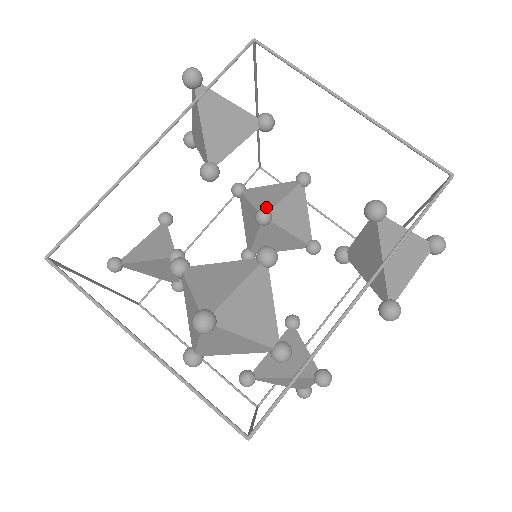
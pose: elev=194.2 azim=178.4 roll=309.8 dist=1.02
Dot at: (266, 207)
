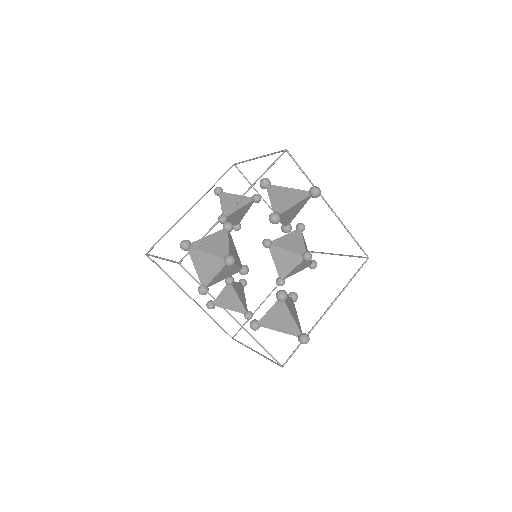
Dot at: occluded
